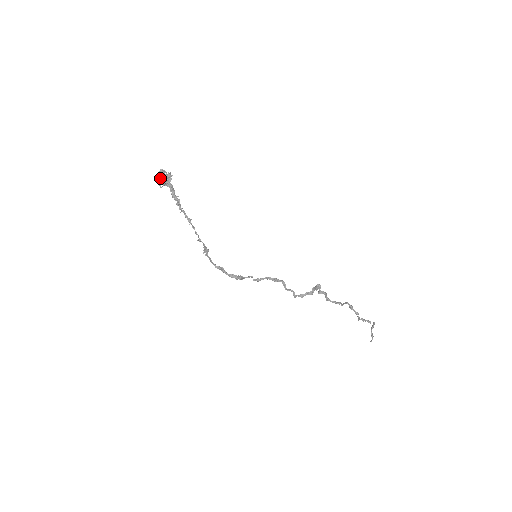
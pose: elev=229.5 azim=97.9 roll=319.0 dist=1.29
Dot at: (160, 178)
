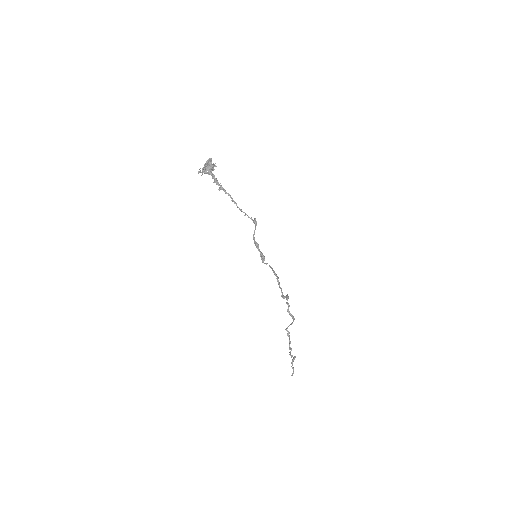
Dot at: (206, 165)
